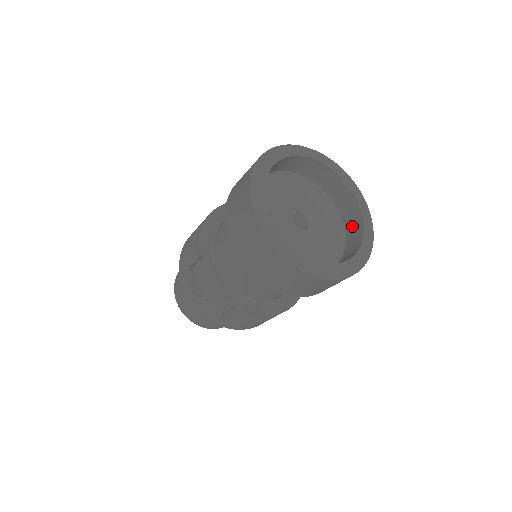
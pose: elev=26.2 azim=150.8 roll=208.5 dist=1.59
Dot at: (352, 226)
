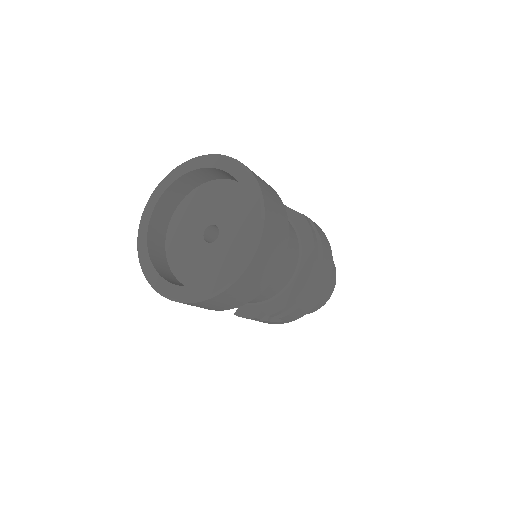
Dot at: occluded
